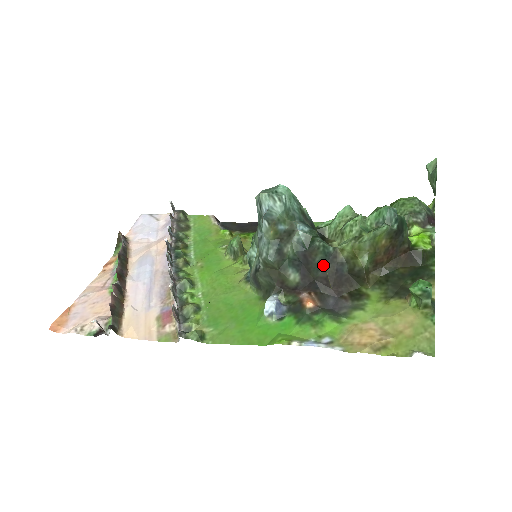
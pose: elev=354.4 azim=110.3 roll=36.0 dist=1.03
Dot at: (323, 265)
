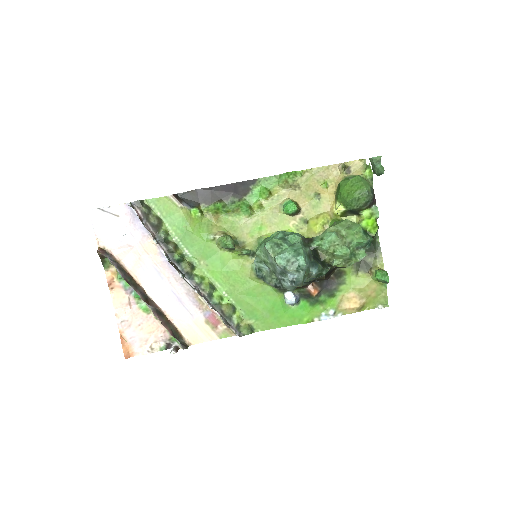
Dot at: (323, 276)
